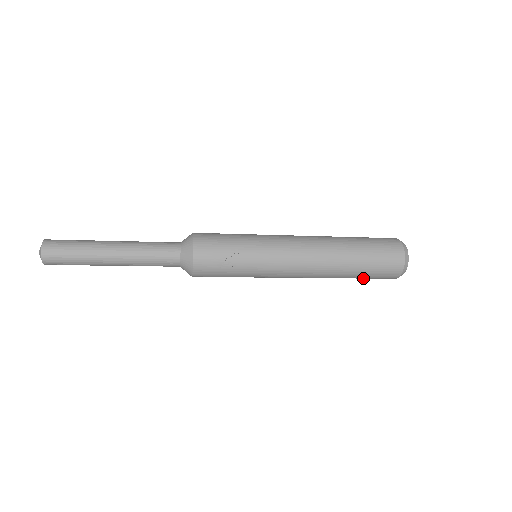
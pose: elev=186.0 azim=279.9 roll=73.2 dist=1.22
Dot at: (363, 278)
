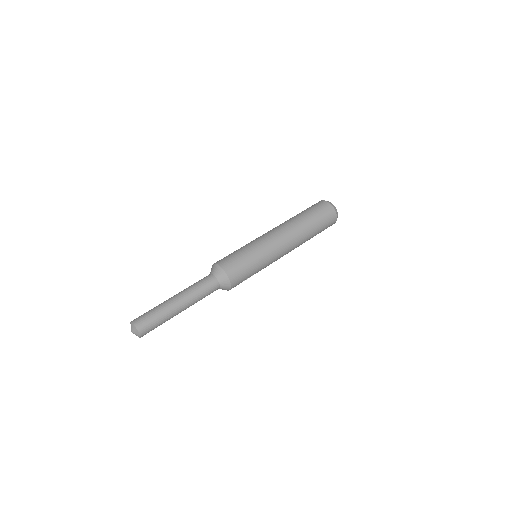
Dot at: occluded
